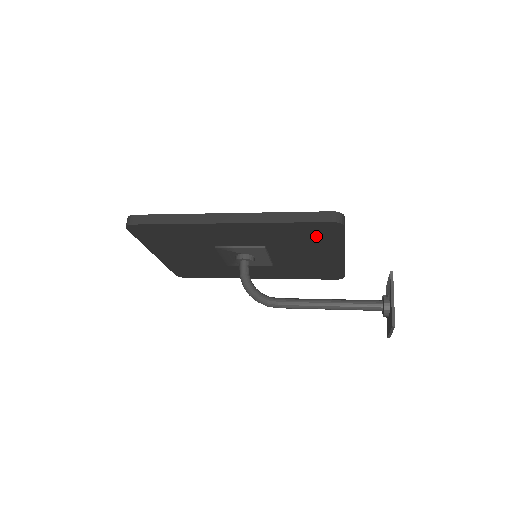
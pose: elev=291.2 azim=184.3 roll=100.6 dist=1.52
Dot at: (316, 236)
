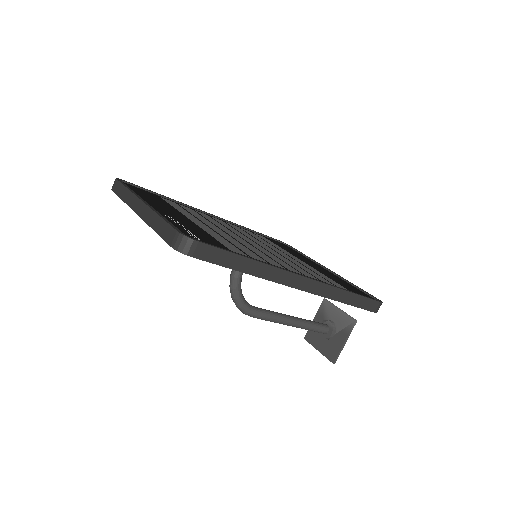
Dot at: occluded
